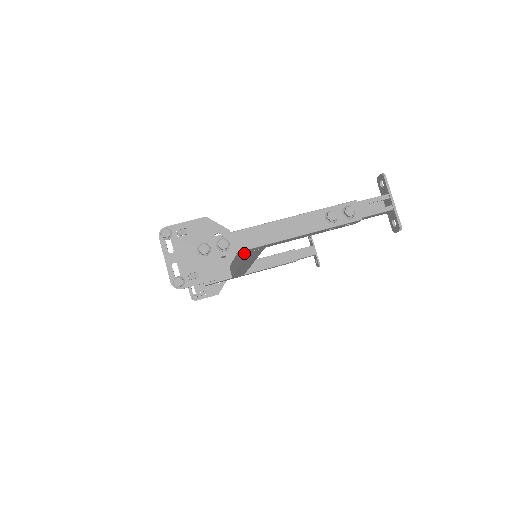
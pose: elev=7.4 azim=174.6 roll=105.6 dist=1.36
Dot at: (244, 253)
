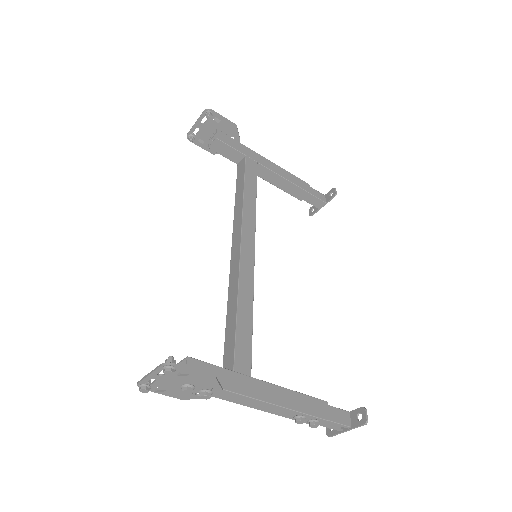
Dot at: (223, 364)
